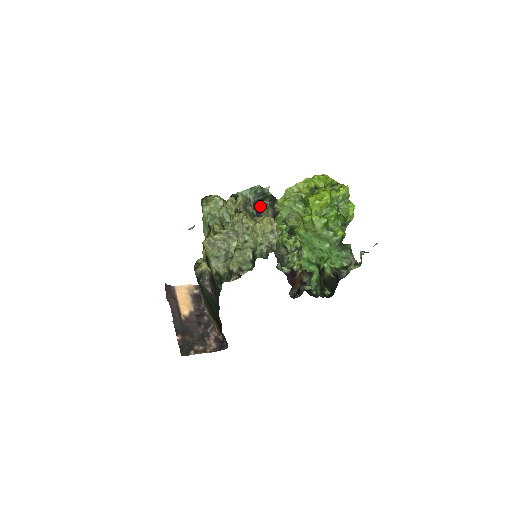
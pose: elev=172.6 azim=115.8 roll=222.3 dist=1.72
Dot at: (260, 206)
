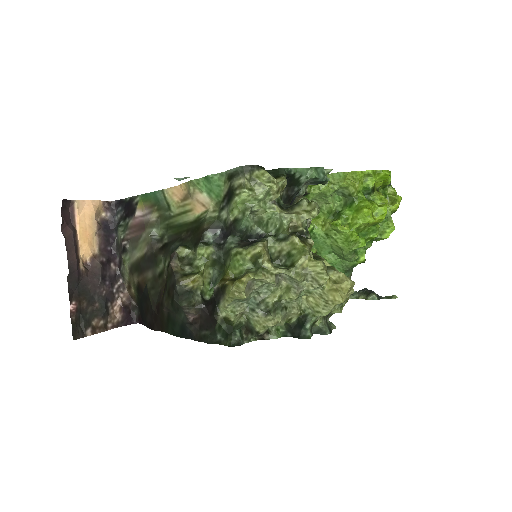
Dot at: occluded
